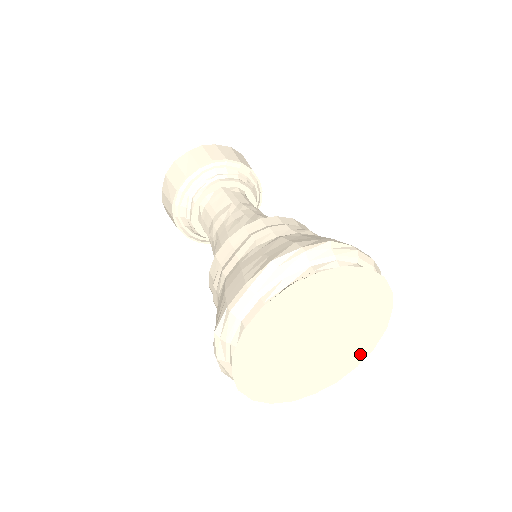
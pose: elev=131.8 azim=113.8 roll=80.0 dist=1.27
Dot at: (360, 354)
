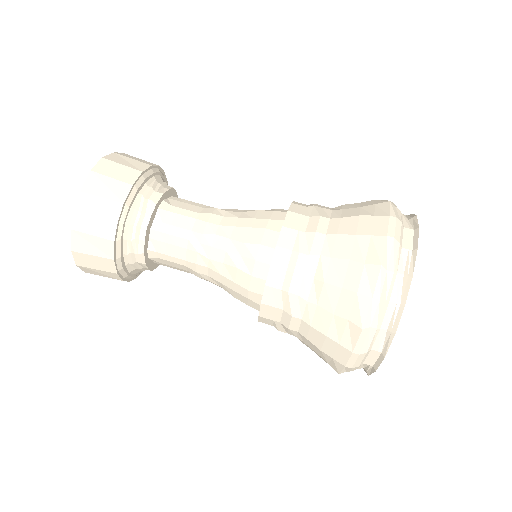
Dot at: occluded
